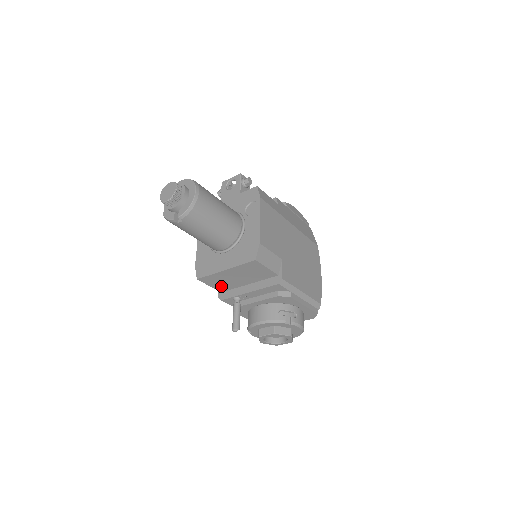
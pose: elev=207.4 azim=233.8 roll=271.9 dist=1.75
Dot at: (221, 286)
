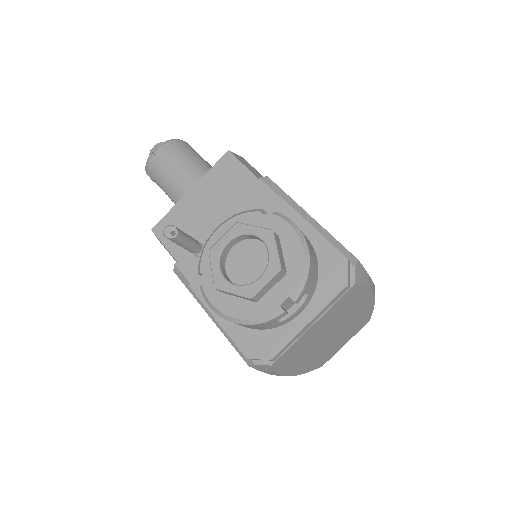
Dot at: occluded
